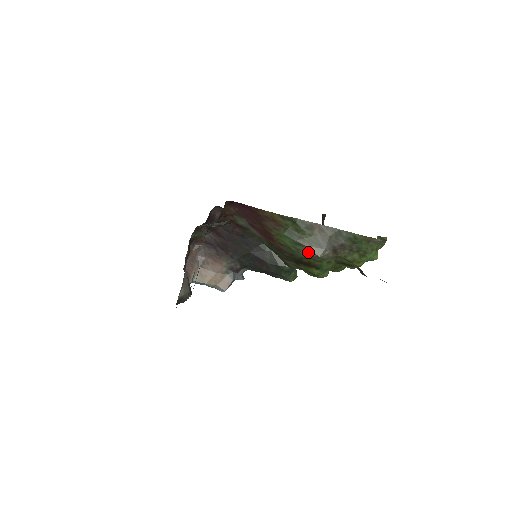
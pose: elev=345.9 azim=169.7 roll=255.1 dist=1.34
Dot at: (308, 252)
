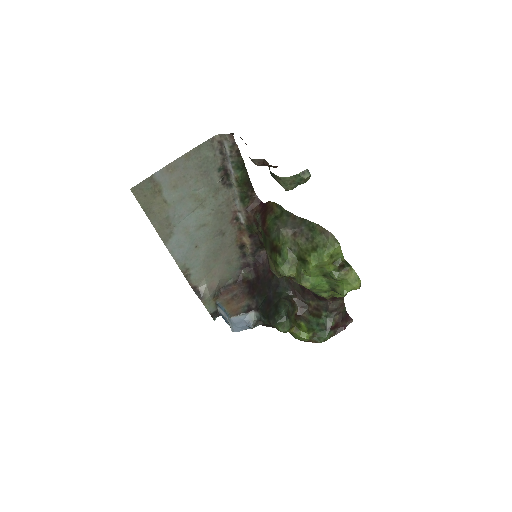
Dot at: (277, 229)
